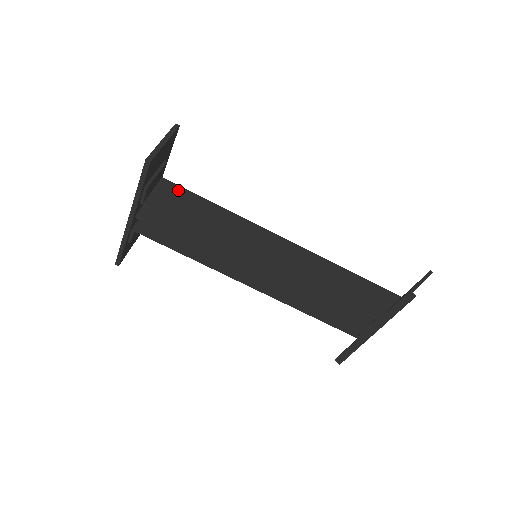
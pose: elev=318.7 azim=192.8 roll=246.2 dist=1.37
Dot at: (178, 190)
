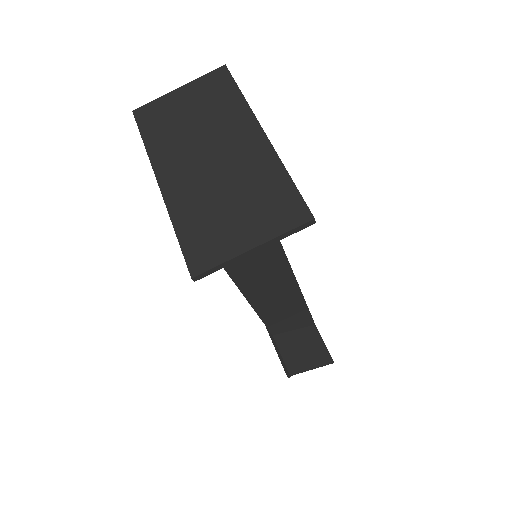
Dot at: occluded
